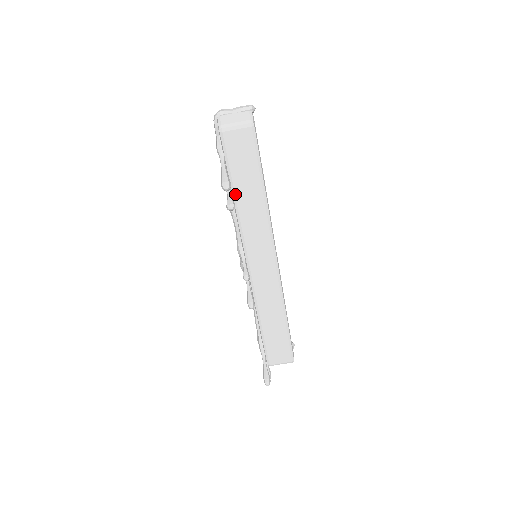
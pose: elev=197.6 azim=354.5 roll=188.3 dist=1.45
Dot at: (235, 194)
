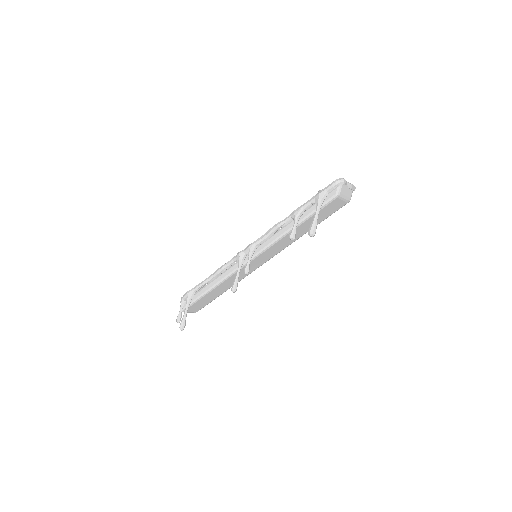
Dot at: (297, 227)
